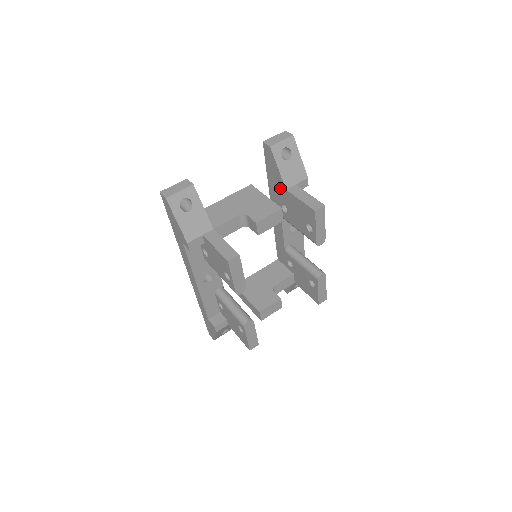
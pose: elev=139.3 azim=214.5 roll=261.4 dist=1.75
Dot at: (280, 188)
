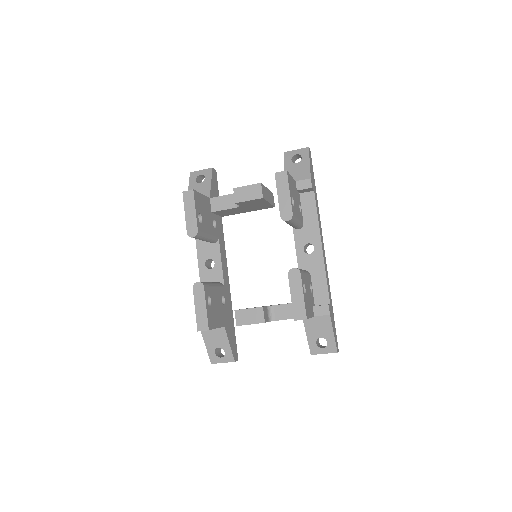
Dot at: occluded
